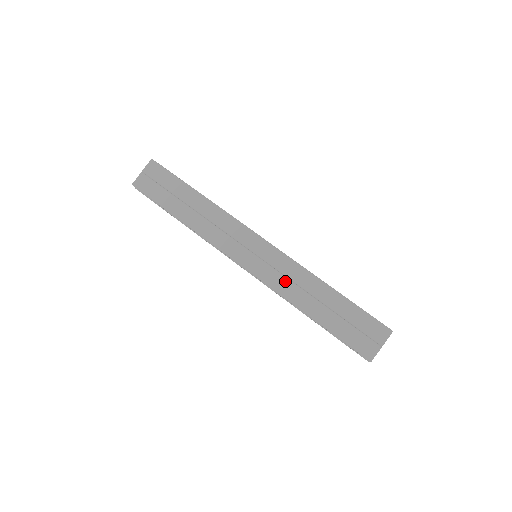
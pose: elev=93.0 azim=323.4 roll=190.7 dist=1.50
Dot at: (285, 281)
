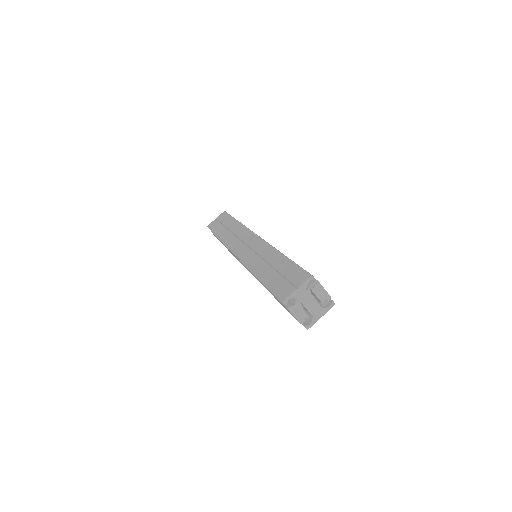
Dot at: (255, 256)
